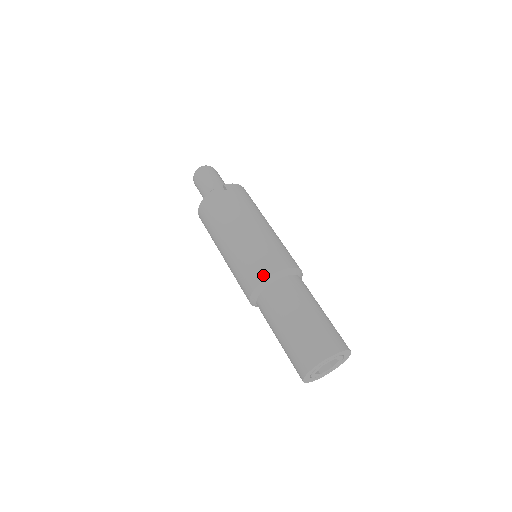
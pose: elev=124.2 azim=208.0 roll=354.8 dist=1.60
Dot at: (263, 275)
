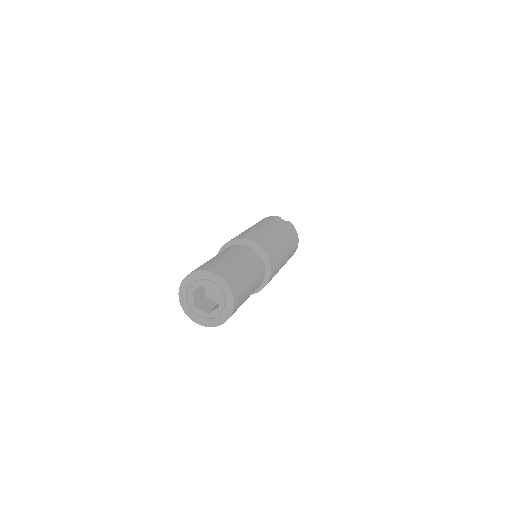
Dot at: (246, 238)
